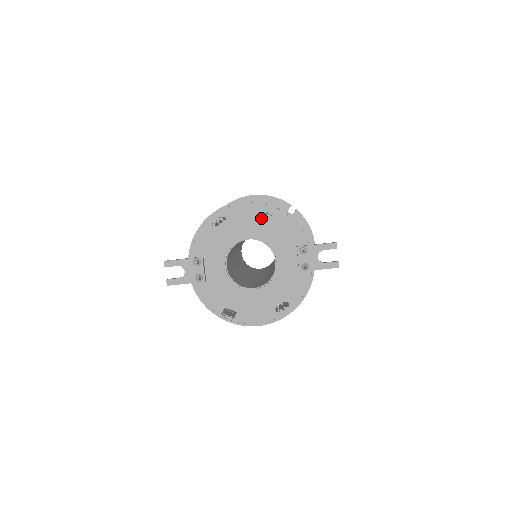
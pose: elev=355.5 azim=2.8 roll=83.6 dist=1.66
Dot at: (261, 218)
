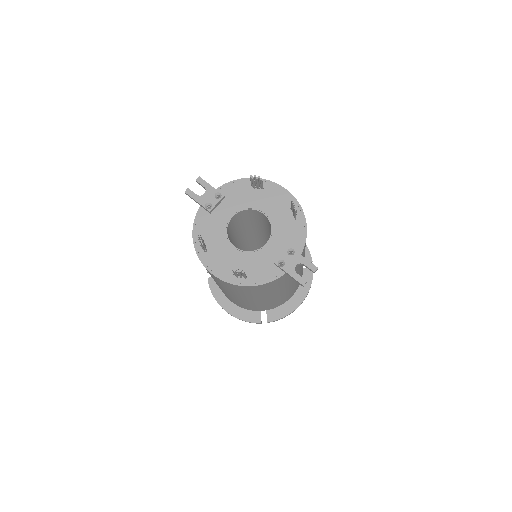
Dot at: (285, 209)
